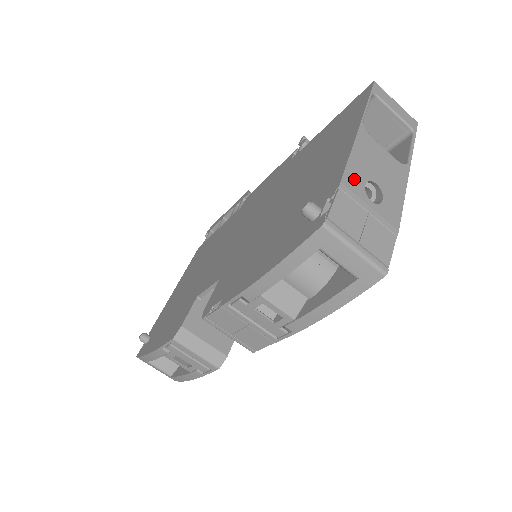
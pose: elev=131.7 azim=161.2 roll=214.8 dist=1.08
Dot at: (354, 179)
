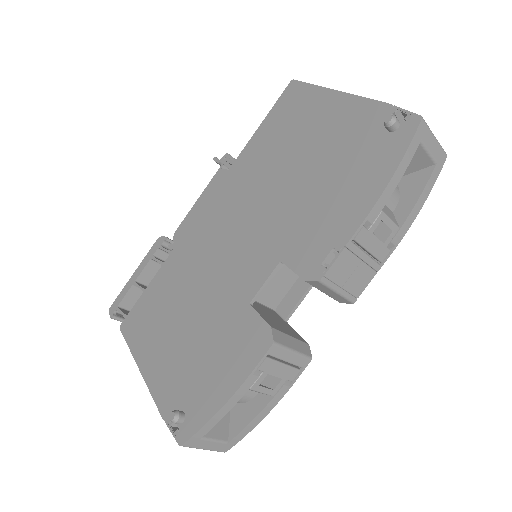
Dot at: occluded
